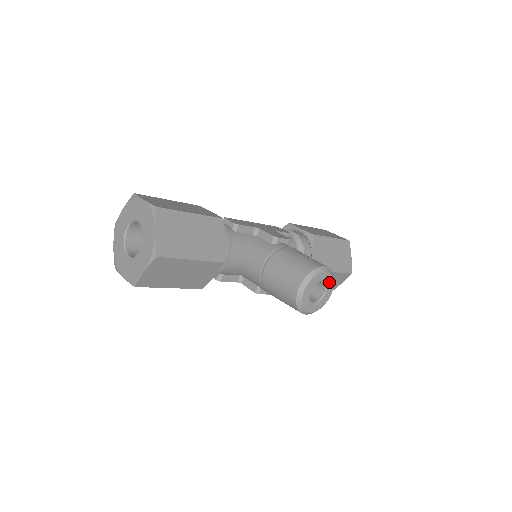
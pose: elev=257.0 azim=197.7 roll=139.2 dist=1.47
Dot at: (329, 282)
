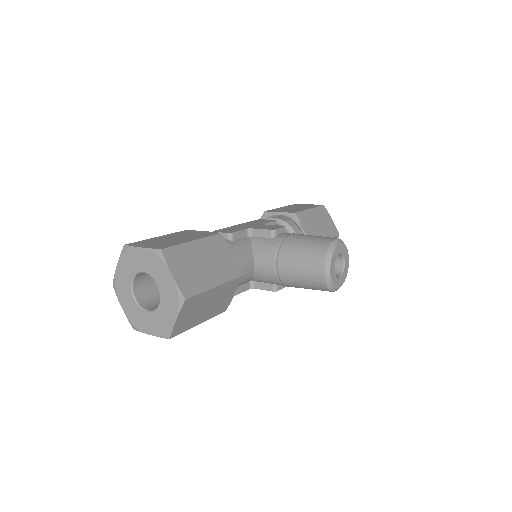
Dot at: (344, 252)
